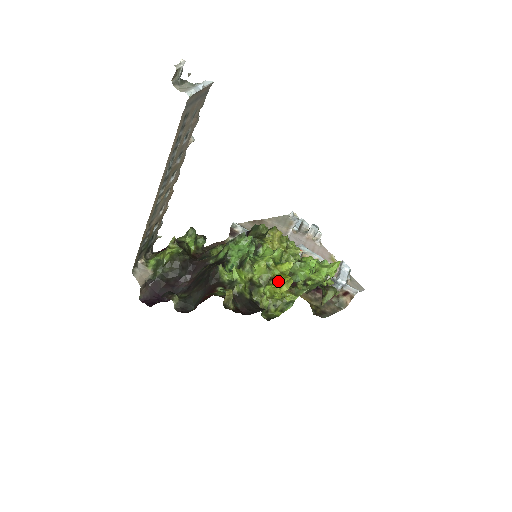
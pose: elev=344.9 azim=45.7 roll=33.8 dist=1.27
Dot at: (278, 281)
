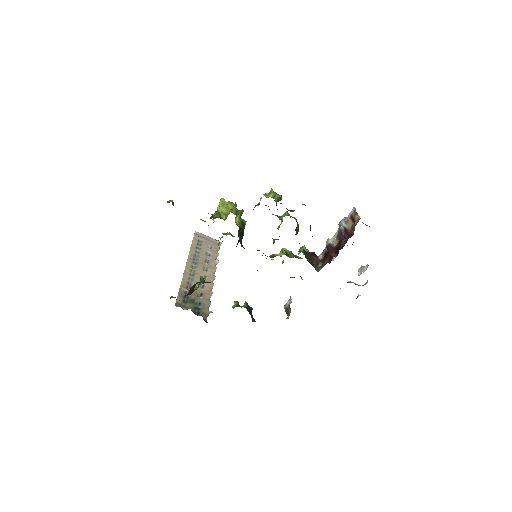
Dot at: (219, 204)
